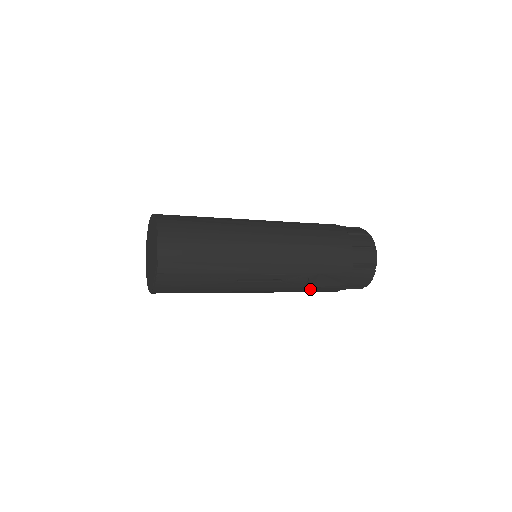
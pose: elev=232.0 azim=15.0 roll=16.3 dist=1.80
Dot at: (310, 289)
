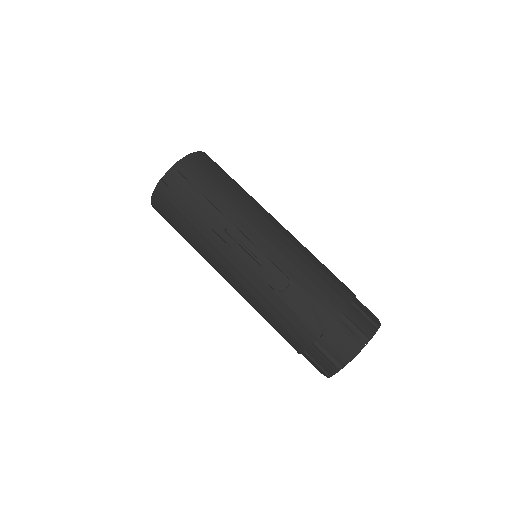
Dot at: (283, 309)
